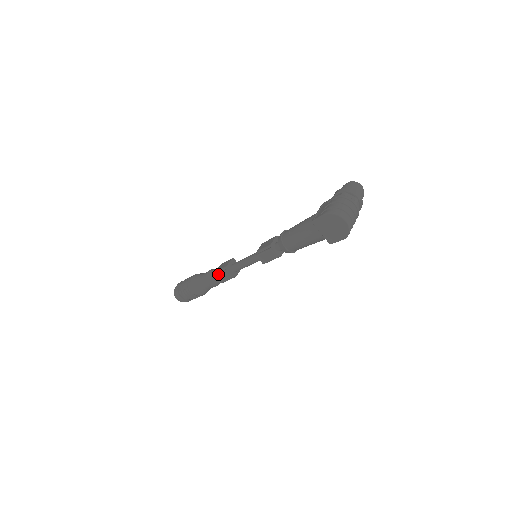
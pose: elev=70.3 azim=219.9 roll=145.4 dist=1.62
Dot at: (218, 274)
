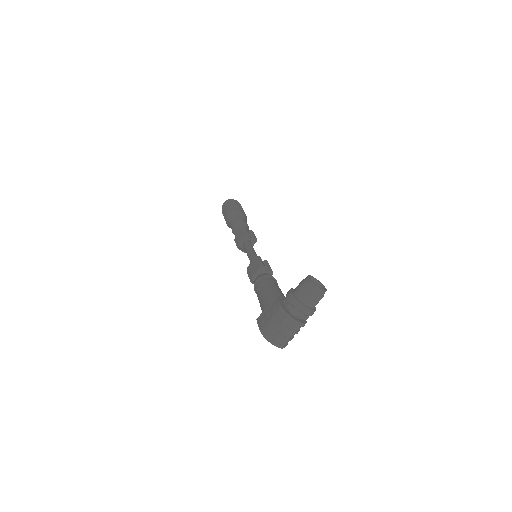
Dot at: occluded
